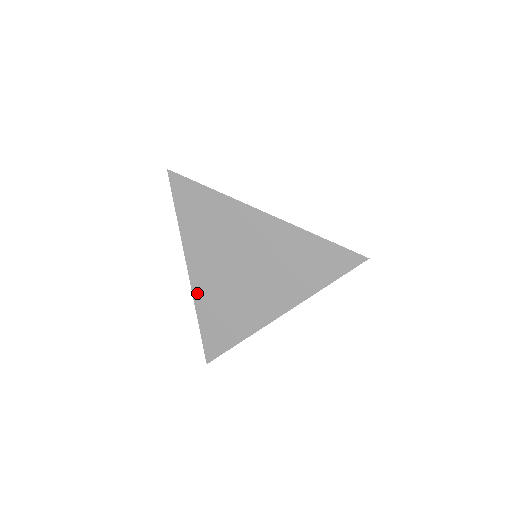
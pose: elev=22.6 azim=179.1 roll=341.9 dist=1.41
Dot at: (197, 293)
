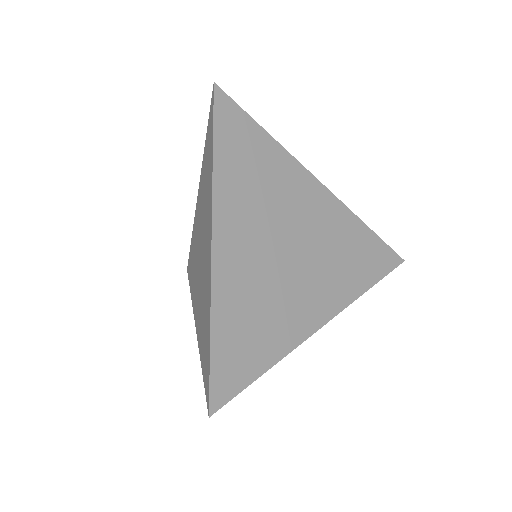
Dot at: (219, 280)
